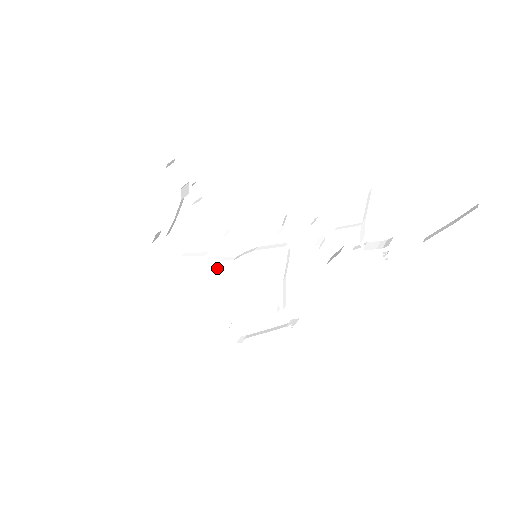
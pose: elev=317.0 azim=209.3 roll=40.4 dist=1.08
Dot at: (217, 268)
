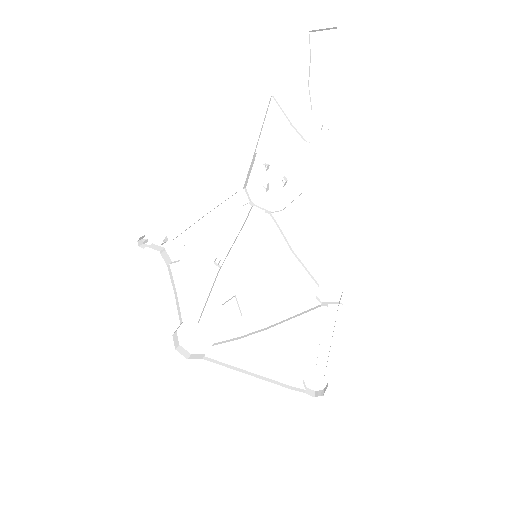
Dot at: (240, 311)
